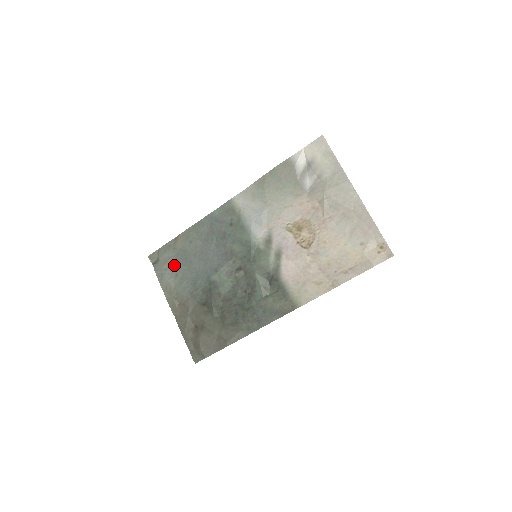
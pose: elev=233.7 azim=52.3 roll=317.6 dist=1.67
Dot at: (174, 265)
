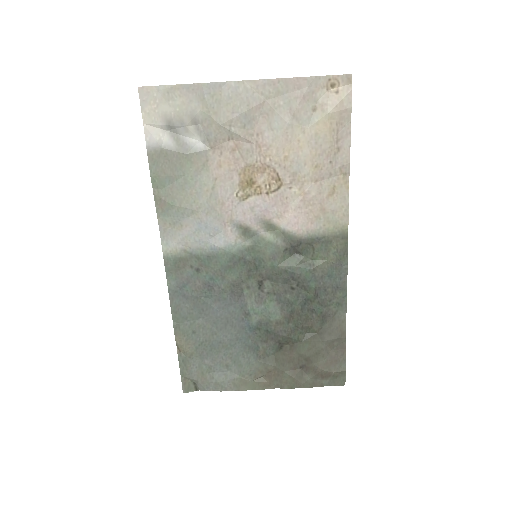
Dot at: (212, 365)
